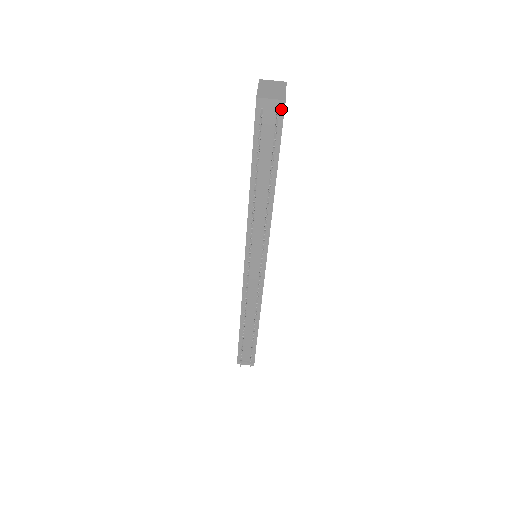
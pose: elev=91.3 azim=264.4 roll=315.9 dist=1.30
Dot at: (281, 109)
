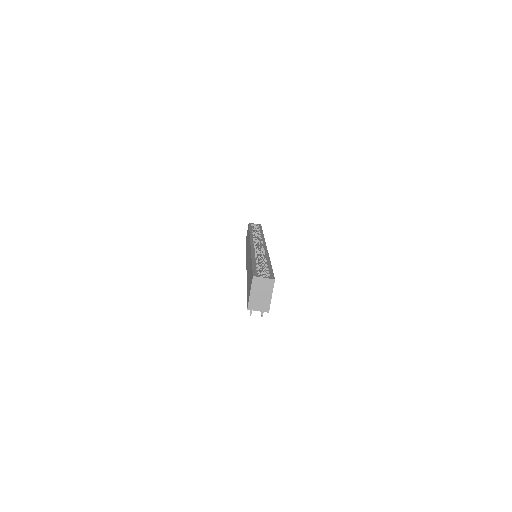
Dot at: occluded
